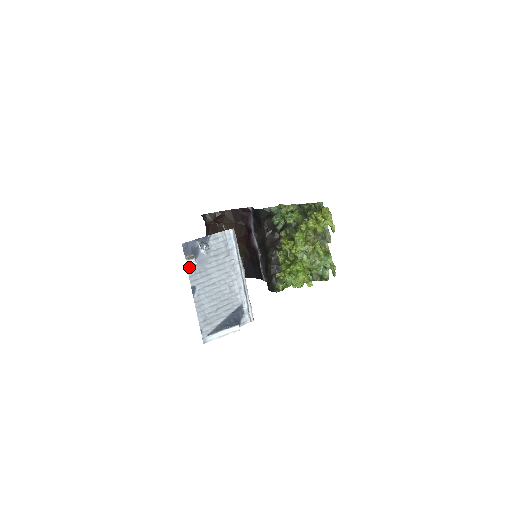
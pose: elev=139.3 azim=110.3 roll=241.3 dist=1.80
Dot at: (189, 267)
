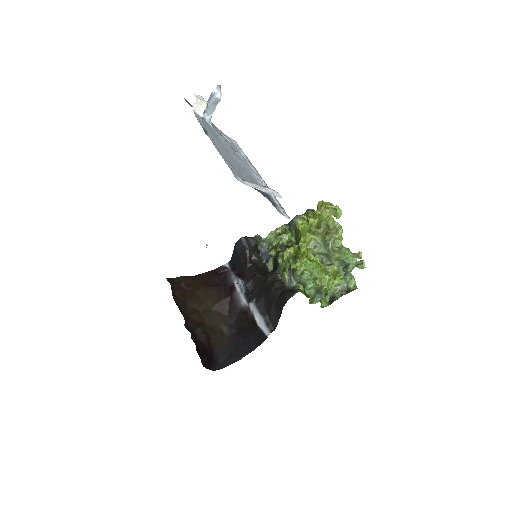
Dot at: (195, 114)
